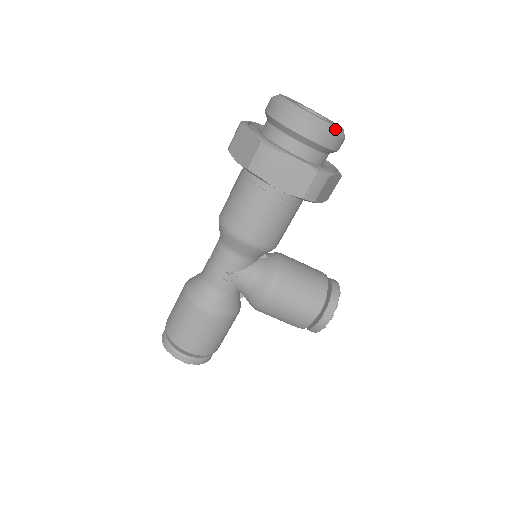
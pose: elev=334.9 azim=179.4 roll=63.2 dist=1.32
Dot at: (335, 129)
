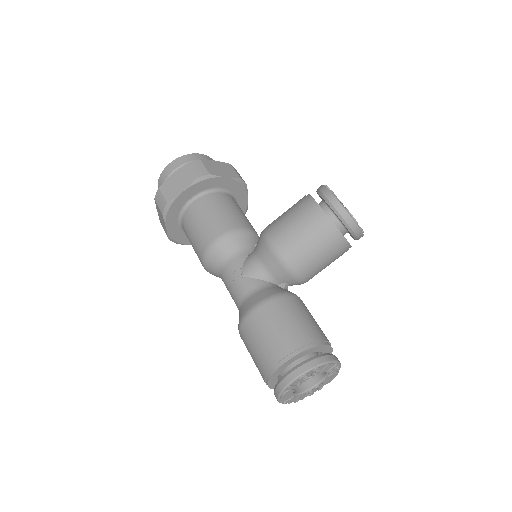
Dot at: (187, 155)
